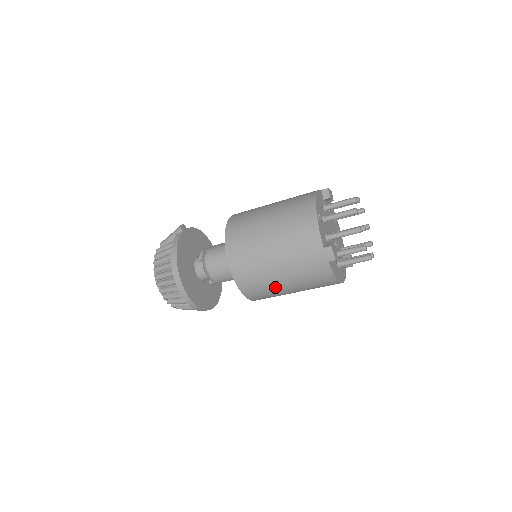
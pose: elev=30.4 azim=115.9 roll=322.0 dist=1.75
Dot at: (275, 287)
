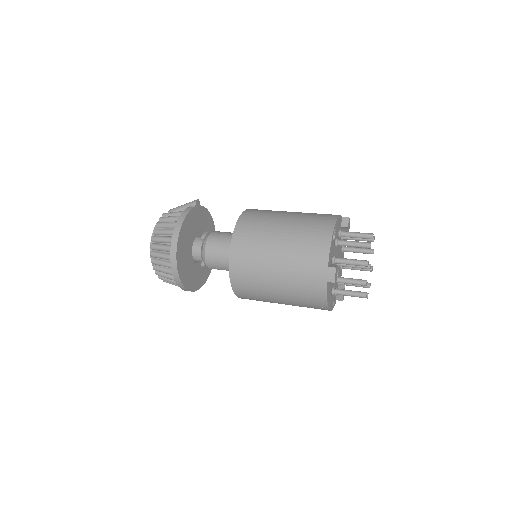
Dot at: (265, 289)
